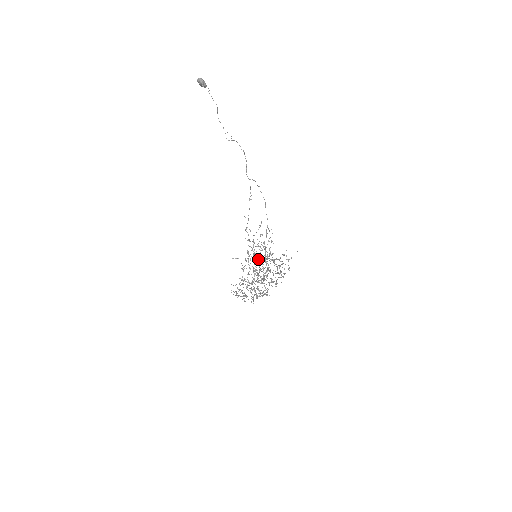
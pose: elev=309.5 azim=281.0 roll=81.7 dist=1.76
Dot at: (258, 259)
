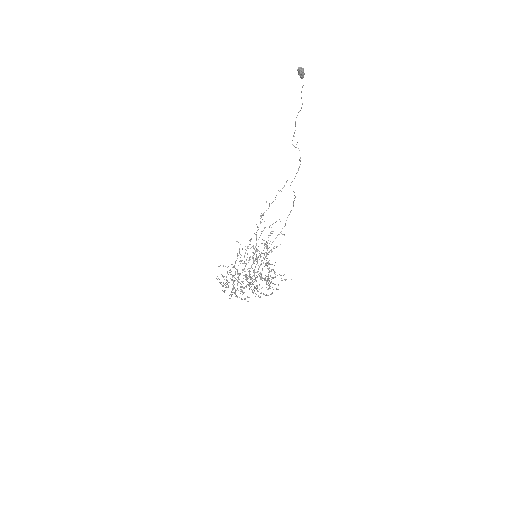
Dot at: occluded
